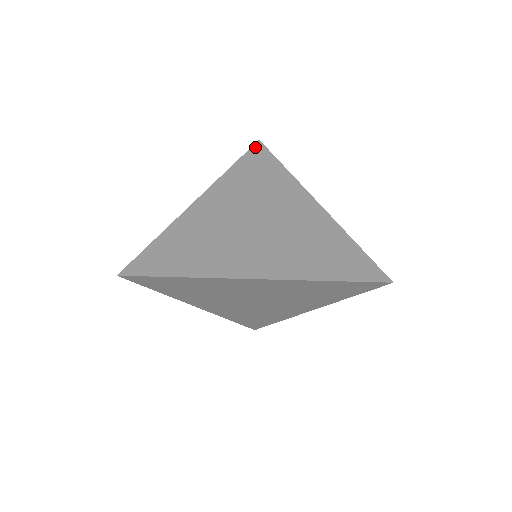
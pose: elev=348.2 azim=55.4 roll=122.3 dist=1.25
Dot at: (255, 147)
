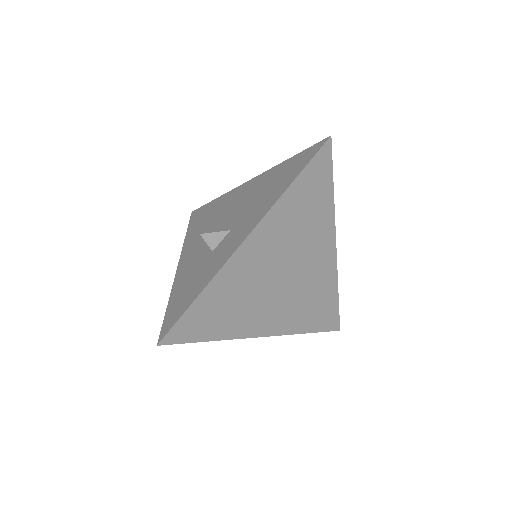
Dot at: (323, 151)
